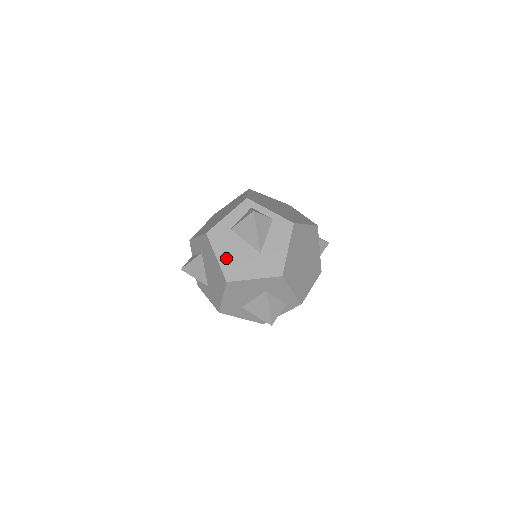
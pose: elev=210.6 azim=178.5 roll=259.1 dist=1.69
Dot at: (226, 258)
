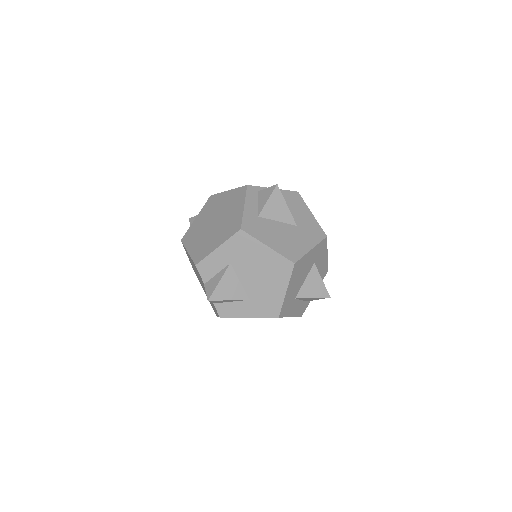
Dot at: (276, 243)
